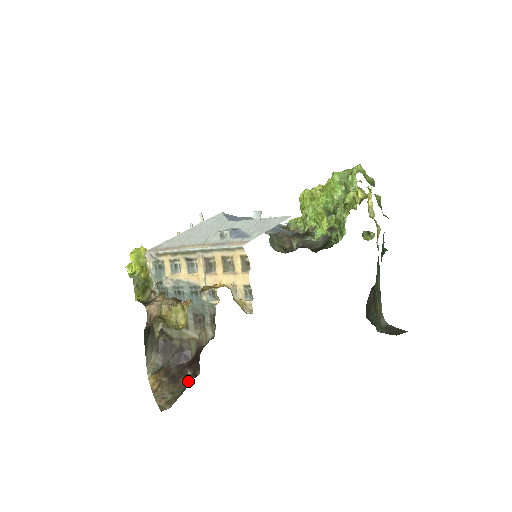
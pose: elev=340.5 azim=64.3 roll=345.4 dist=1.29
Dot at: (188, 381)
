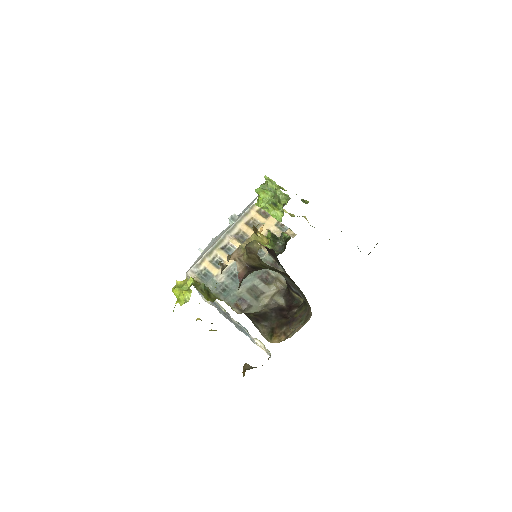
Dot at: (302, 308)
